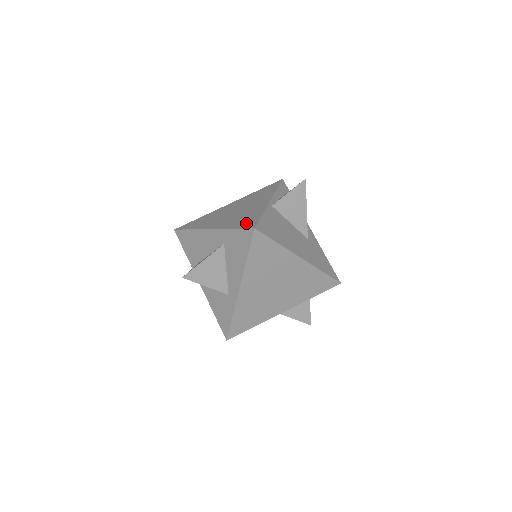
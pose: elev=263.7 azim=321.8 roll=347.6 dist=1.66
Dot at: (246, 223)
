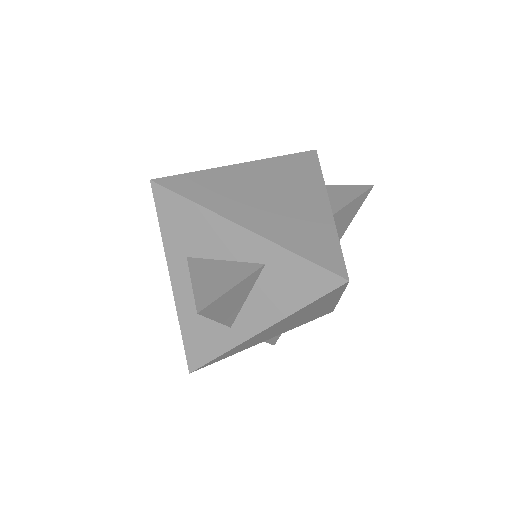
Dot at: (321, 253)
